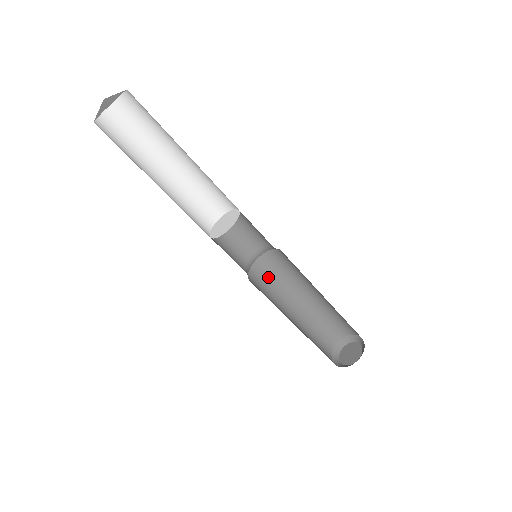
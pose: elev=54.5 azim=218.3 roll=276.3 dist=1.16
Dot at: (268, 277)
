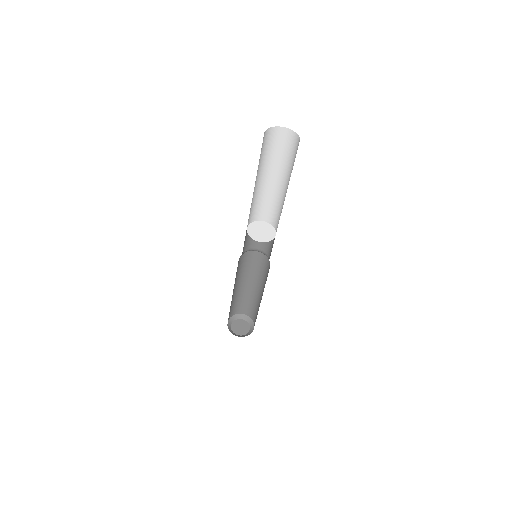
Dot at: (257, 263)
